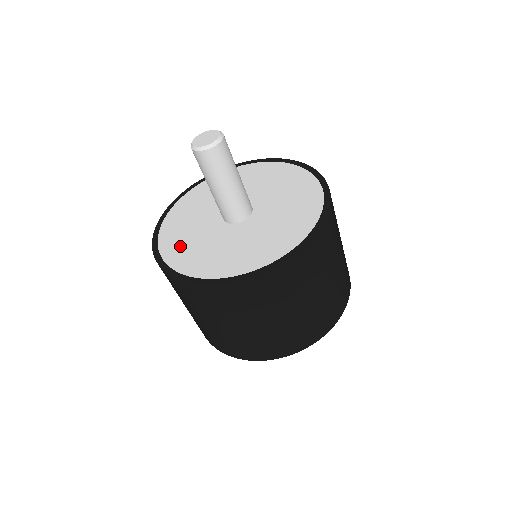
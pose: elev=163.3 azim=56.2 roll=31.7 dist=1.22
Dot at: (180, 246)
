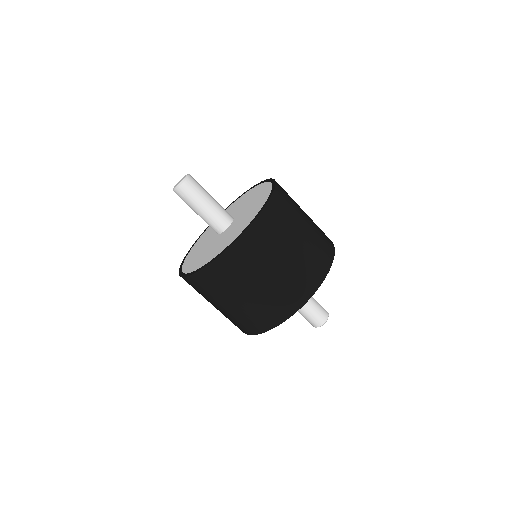
Dot at: (192, 260)
